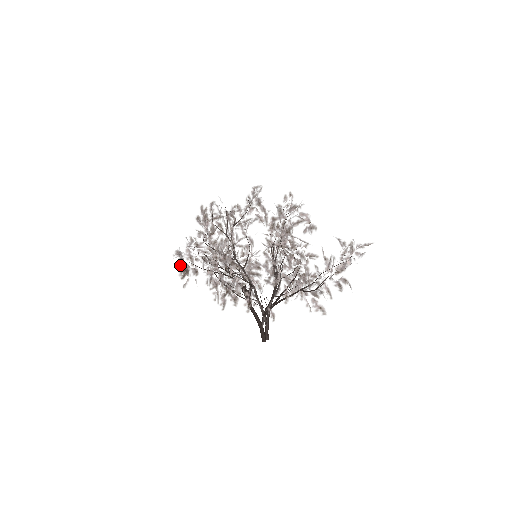
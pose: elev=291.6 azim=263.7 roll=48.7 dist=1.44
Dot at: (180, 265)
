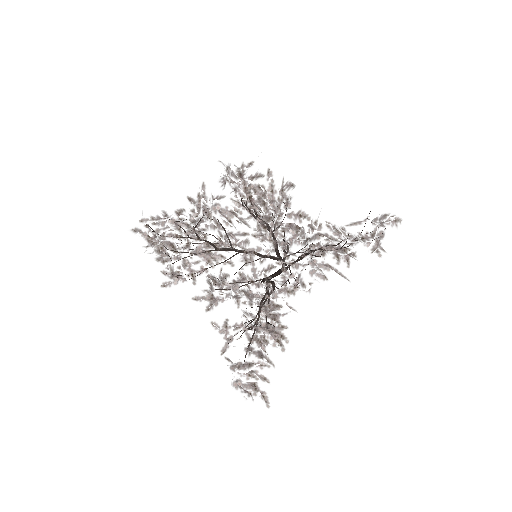
Dot at: occluded
